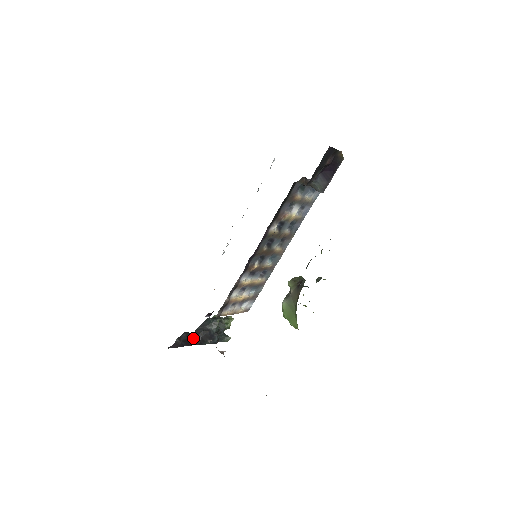
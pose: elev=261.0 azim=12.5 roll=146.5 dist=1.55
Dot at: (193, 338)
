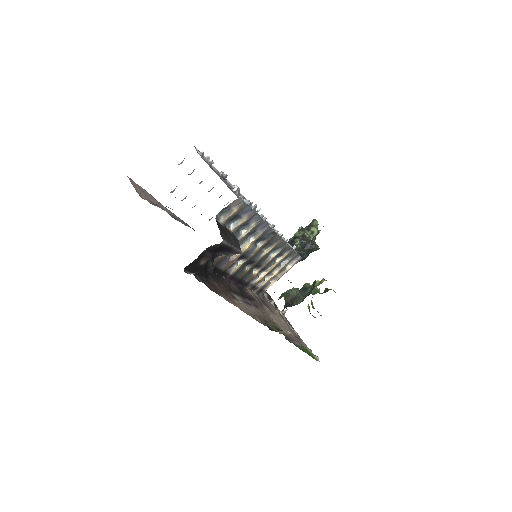
Dot at: occluded
